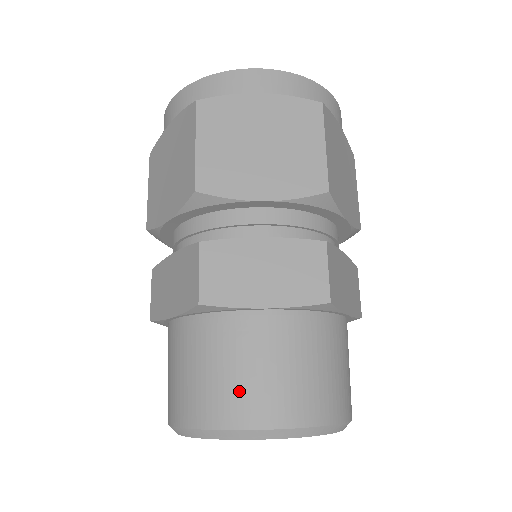
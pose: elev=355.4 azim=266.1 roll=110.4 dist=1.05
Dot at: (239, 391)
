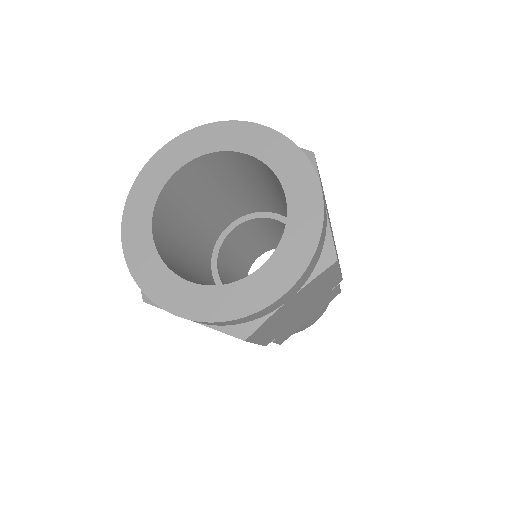
Dot at: occluded
